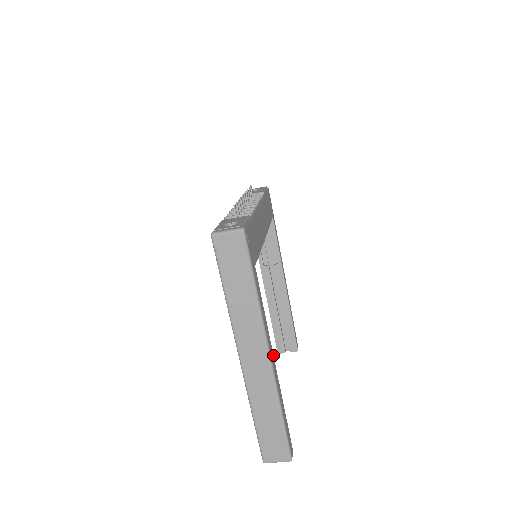
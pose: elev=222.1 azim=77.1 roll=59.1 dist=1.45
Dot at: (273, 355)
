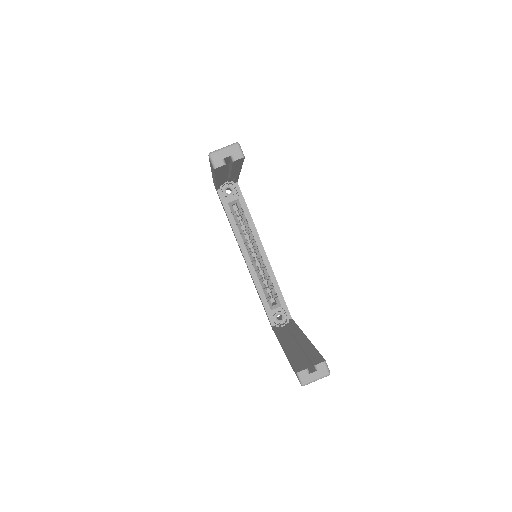
Dot at: occluded
